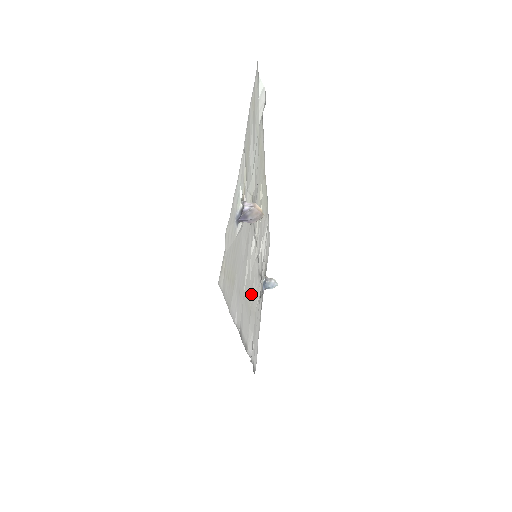
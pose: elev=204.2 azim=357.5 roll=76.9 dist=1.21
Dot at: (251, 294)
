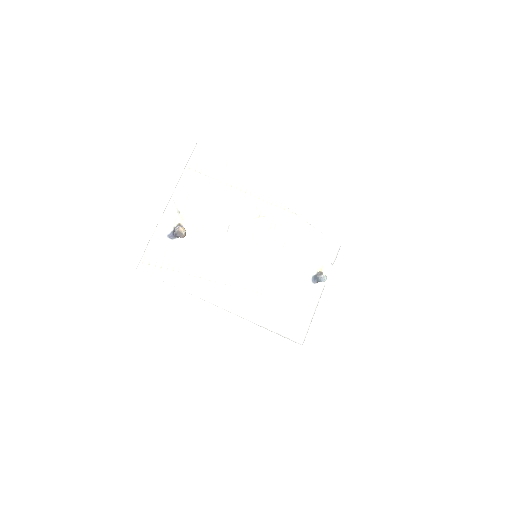
Dot at: (251, 281)
